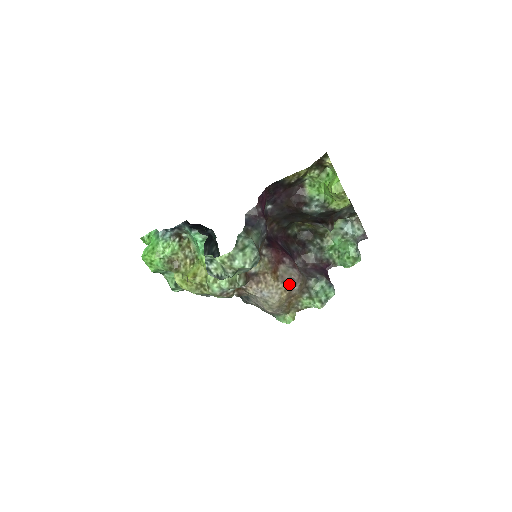
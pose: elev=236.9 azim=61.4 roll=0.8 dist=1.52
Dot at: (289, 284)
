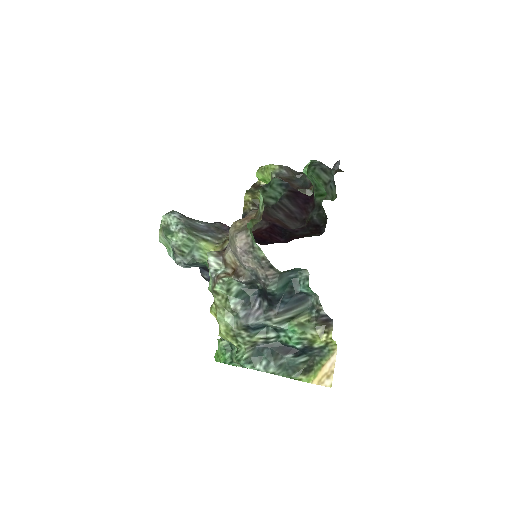
Dot at: occluded
